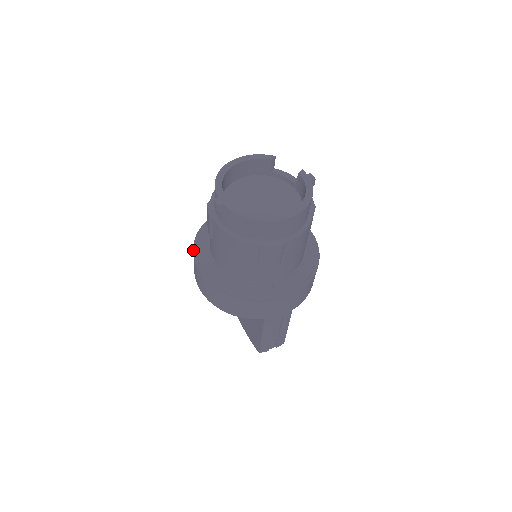
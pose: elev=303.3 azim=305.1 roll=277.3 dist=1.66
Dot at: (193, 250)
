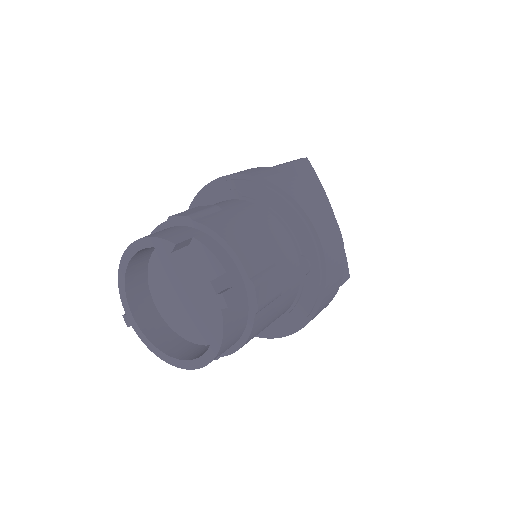
Dot at: occluded
